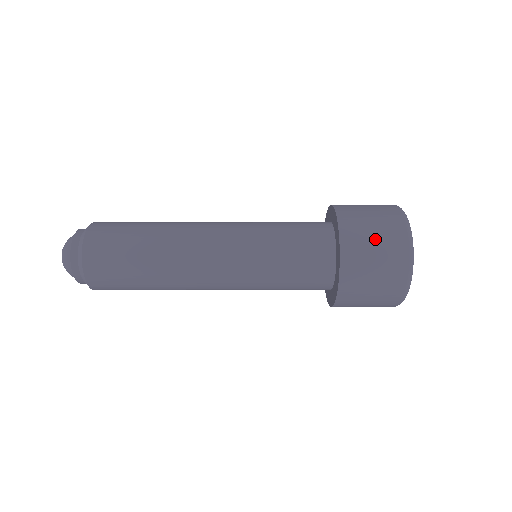
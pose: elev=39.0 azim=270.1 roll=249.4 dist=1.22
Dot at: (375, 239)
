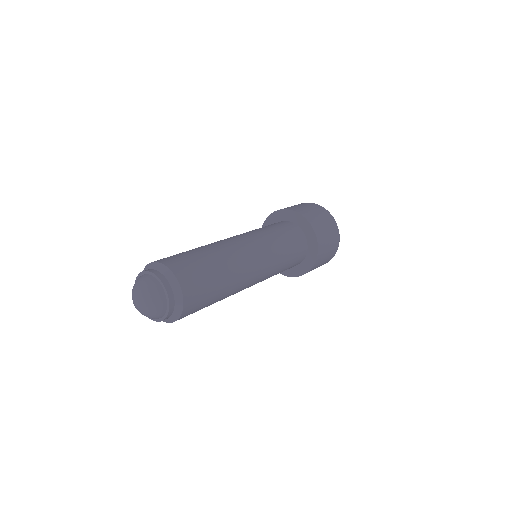
Dot at: (326, 226)
